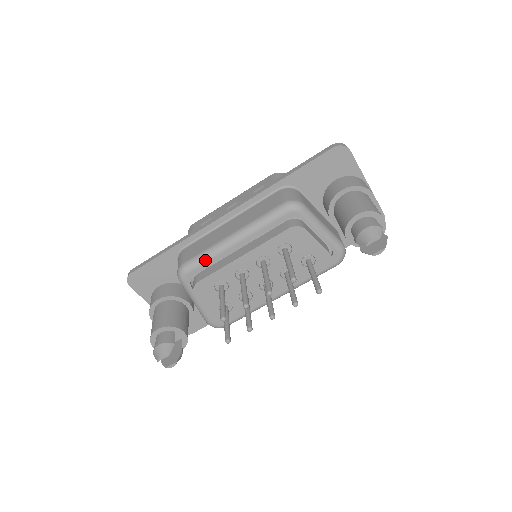
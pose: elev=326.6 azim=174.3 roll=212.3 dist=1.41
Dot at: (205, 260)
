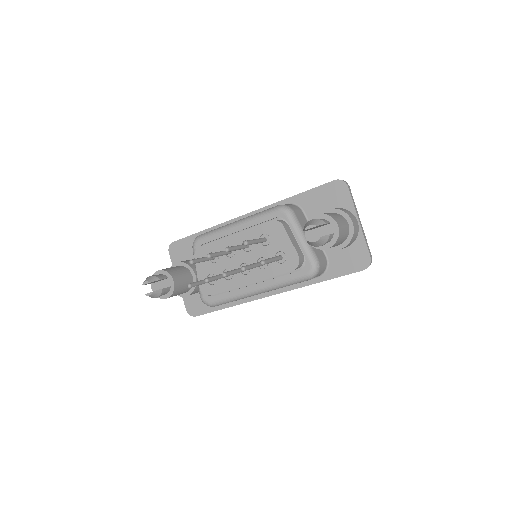
Dot at: (212, 234)
